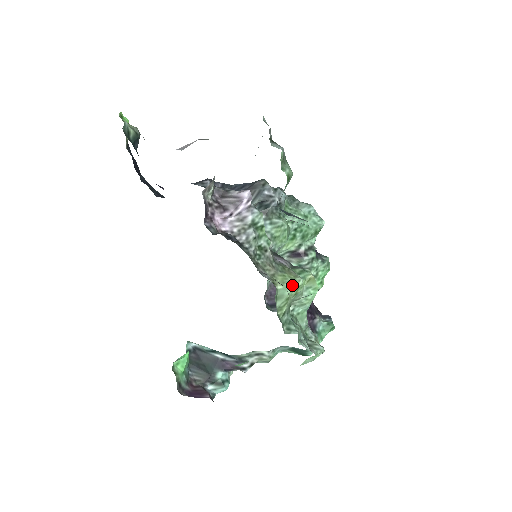
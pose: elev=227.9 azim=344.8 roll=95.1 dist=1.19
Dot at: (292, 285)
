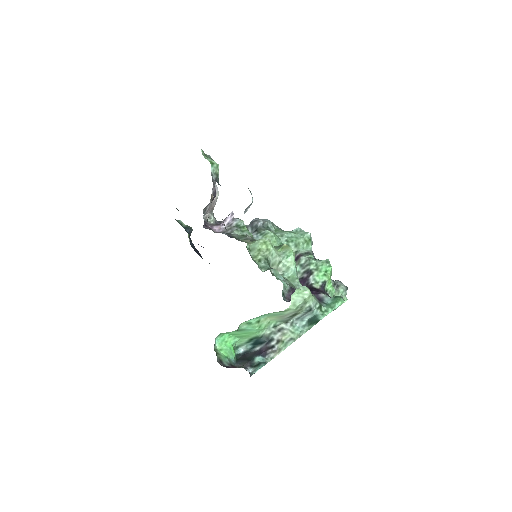
Dot at: (259, 241)
